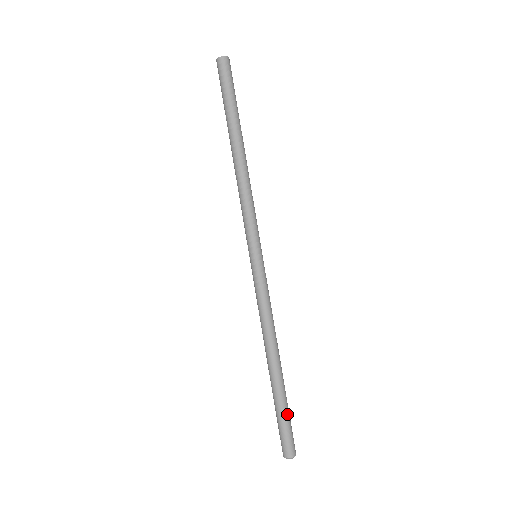
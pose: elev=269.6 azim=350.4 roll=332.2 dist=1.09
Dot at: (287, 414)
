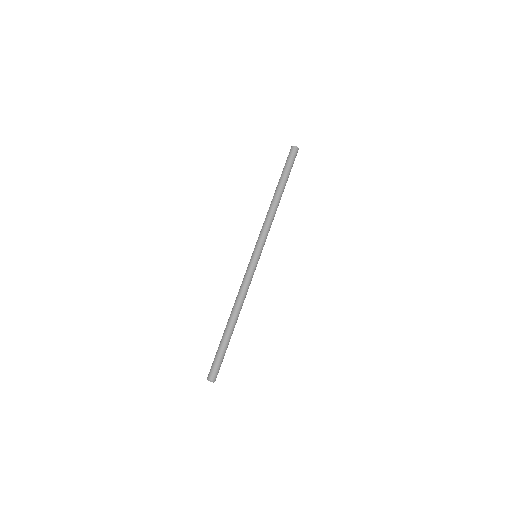
Dot at: (221, 352)
